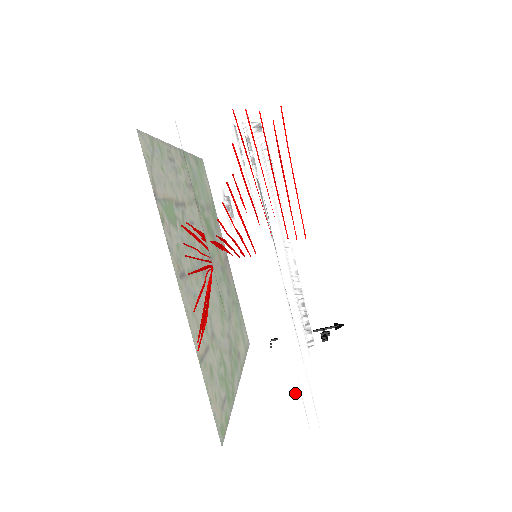
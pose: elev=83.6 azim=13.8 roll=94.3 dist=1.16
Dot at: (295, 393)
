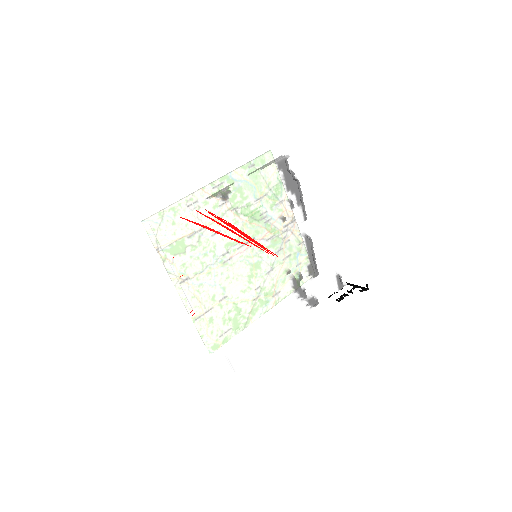
Dot at: occluded
